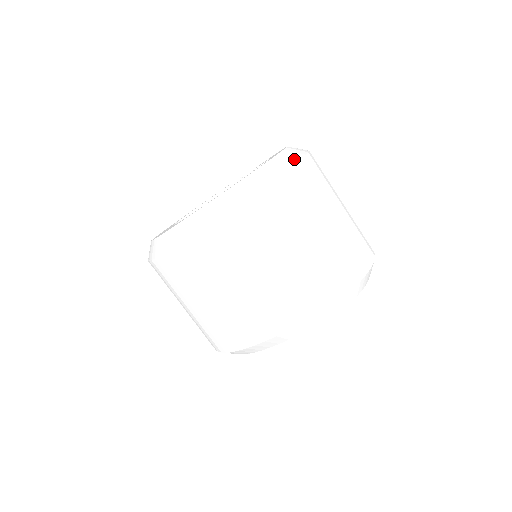
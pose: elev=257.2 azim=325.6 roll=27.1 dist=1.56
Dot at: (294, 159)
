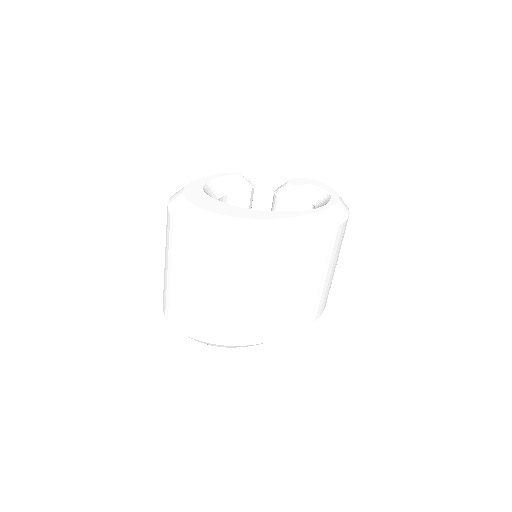
Dot at: occluded
